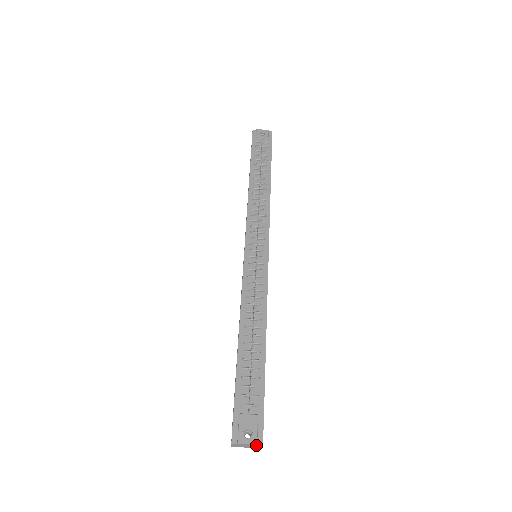
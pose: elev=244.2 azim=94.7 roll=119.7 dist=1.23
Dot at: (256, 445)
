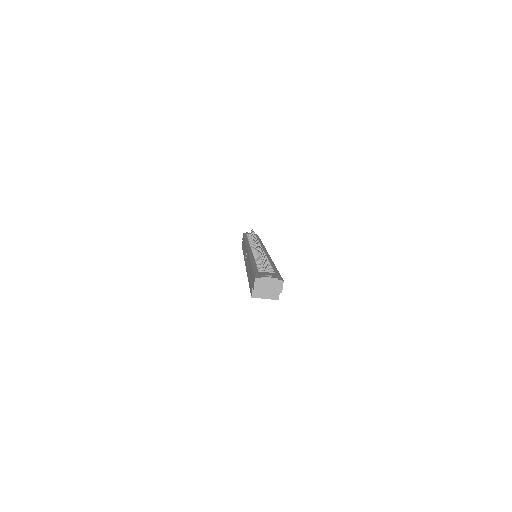
Dot at: (277, 281)
